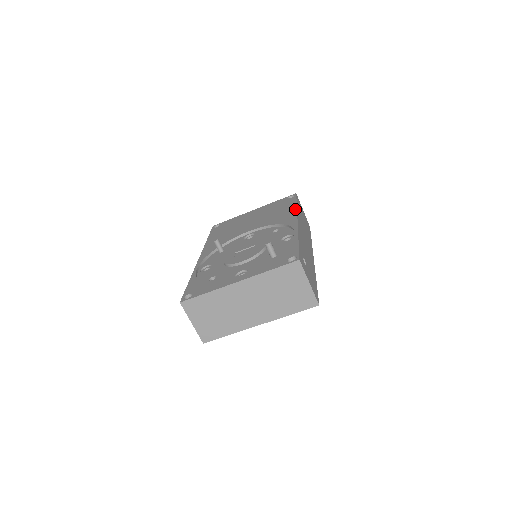
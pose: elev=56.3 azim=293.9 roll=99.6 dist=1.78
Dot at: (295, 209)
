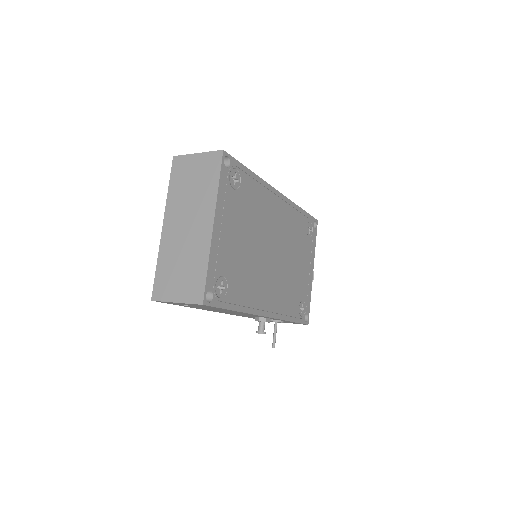
Dot at: occluded
